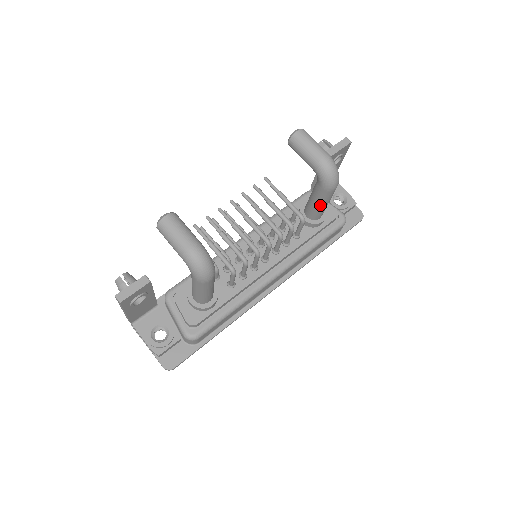
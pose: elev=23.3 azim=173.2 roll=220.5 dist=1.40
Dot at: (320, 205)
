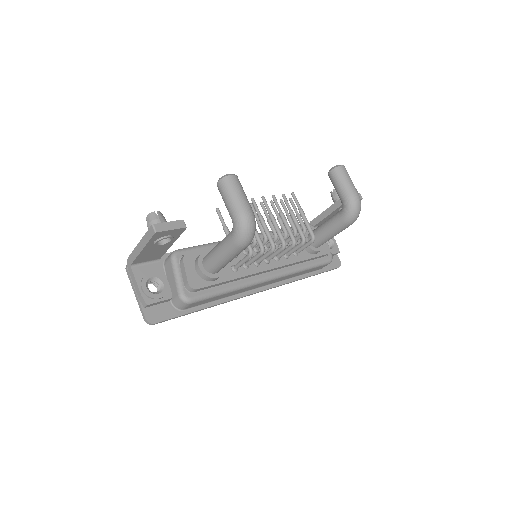
Dot at: (329, 234)
